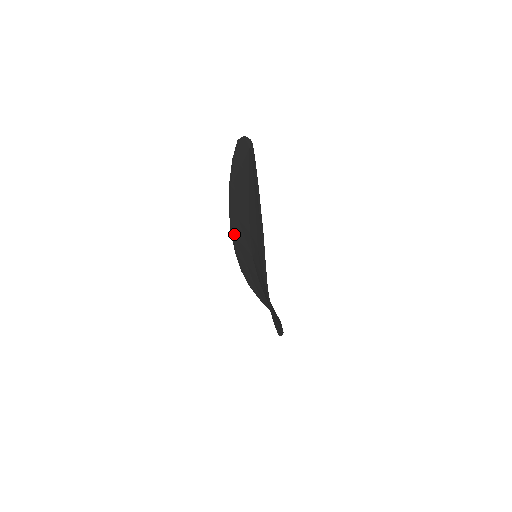
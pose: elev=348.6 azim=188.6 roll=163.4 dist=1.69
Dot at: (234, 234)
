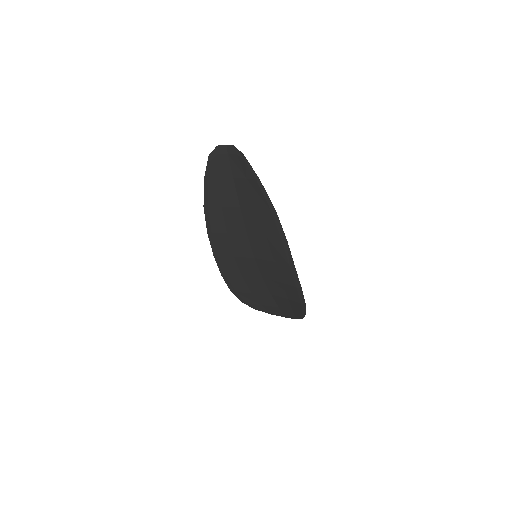
Dot at: (220, 254)
